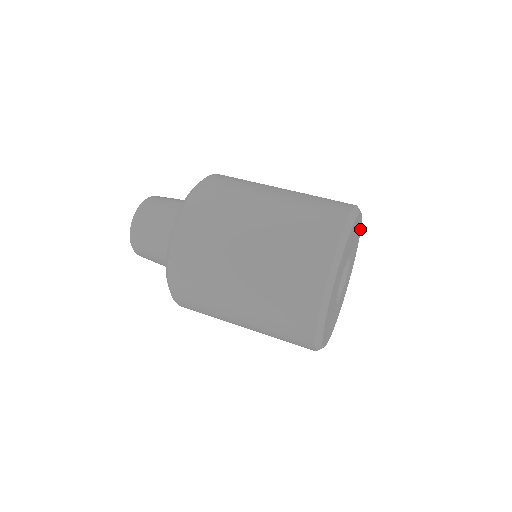
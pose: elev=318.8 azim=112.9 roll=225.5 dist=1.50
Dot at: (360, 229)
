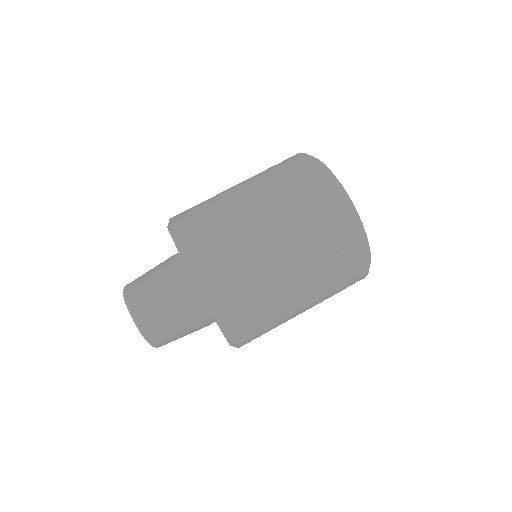
Dot at: occluded
